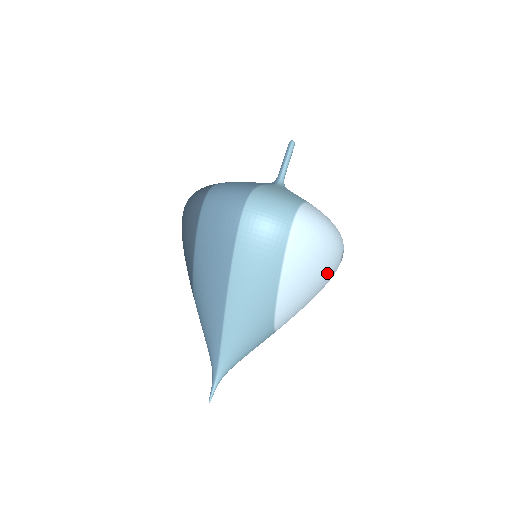
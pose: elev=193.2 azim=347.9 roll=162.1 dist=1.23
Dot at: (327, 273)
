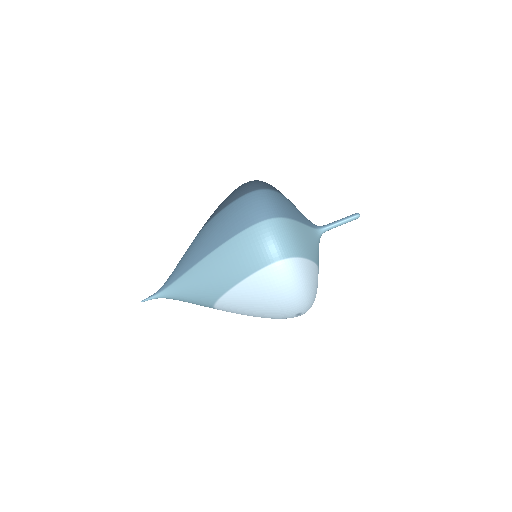
Dot at: (274, 312)
